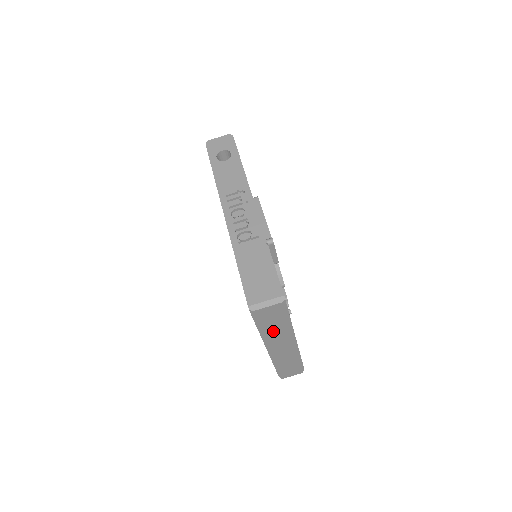
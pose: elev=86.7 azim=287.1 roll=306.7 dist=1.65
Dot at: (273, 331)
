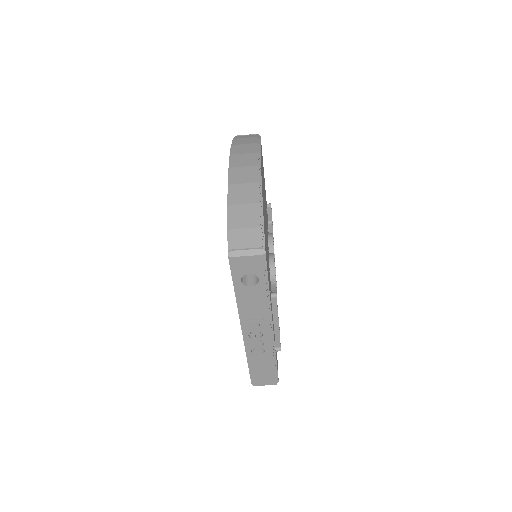
Dot at: occluded
